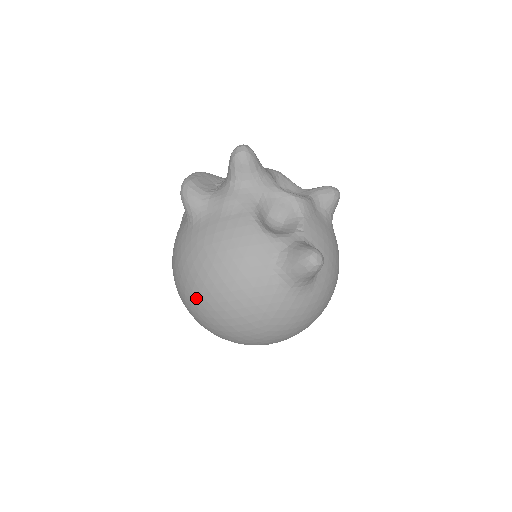
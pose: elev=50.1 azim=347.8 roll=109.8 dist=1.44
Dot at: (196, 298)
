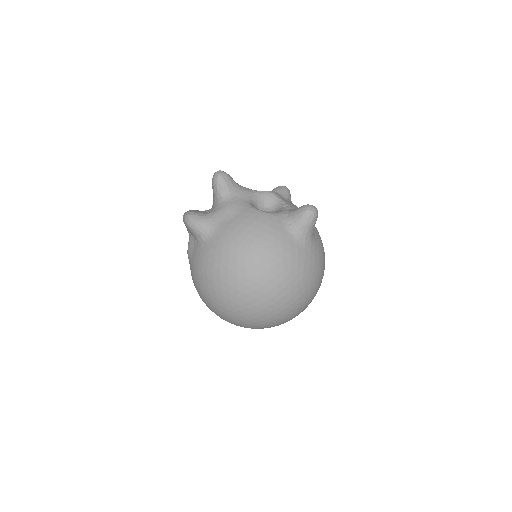
Dot at: (242, 286)
